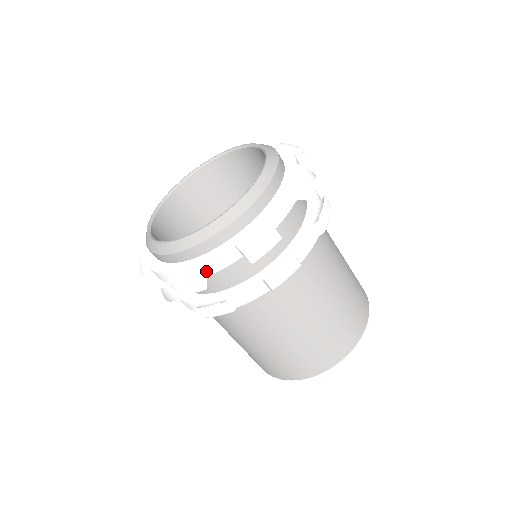
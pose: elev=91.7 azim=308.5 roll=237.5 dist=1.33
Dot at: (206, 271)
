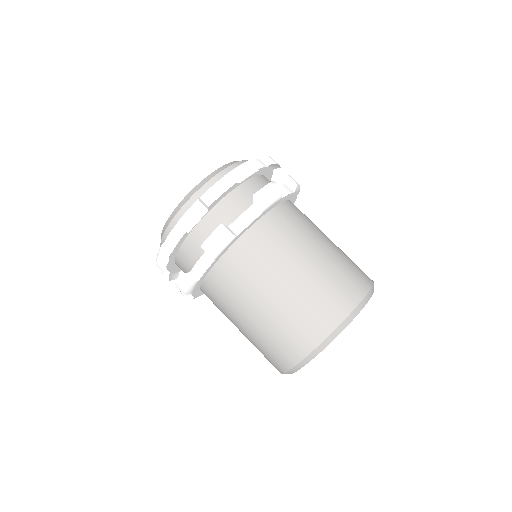
Dot at: (169, 248)
